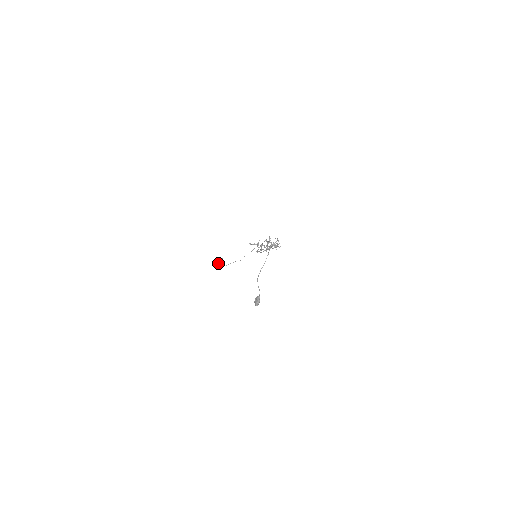
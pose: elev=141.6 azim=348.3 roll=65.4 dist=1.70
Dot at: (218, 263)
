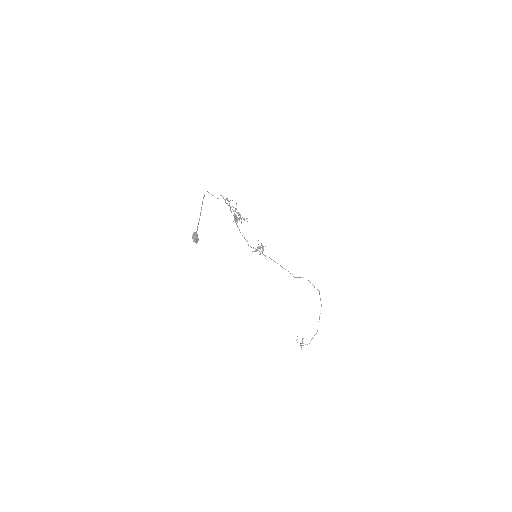
Dot at: occluded
